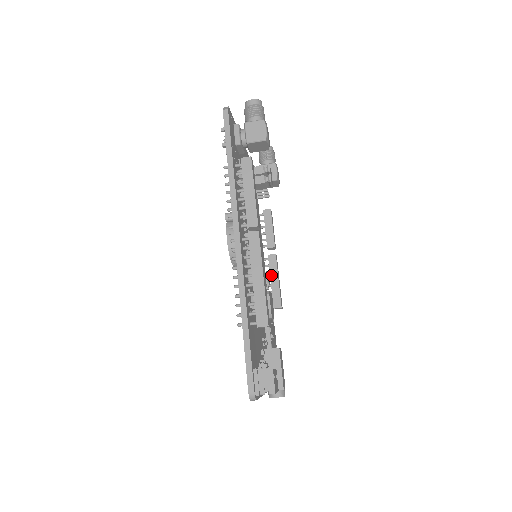
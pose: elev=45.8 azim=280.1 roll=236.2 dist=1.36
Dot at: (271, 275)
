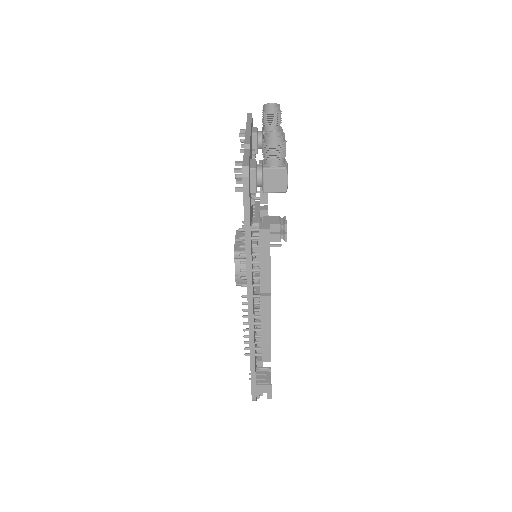
Dot at: occluded
